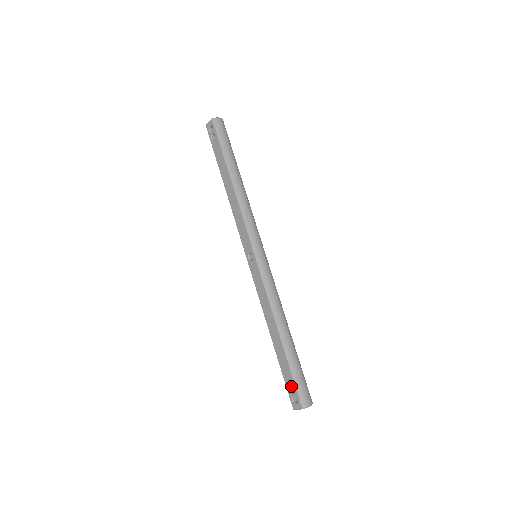
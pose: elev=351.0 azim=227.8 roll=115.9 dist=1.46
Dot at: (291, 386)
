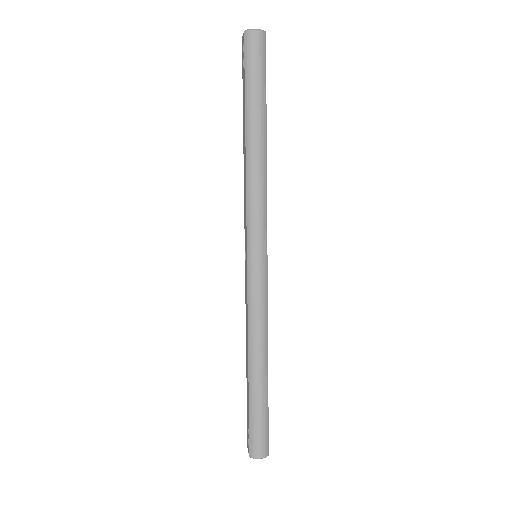
Dot at: (248, 426)
